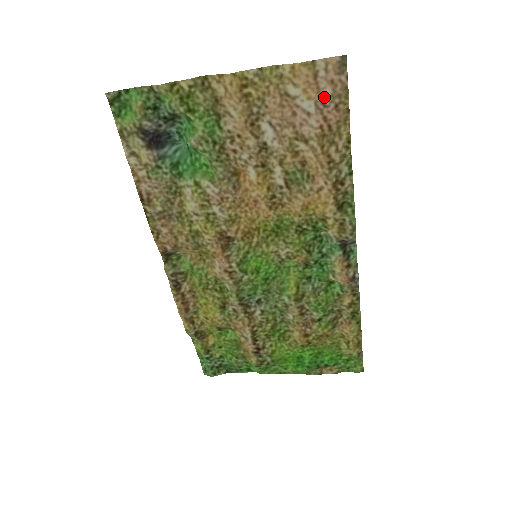
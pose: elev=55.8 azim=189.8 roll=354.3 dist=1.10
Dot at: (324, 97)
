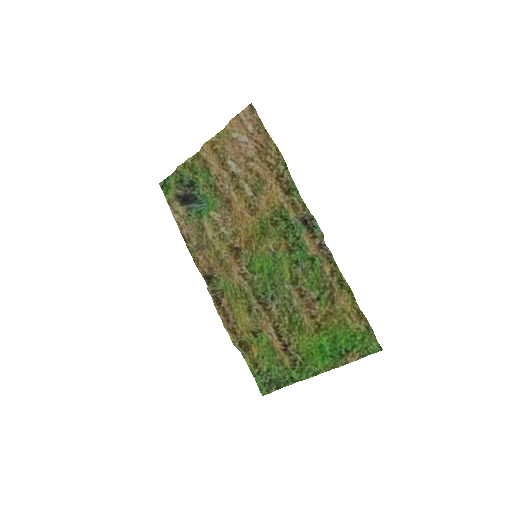
Dot at: (249, 130)
